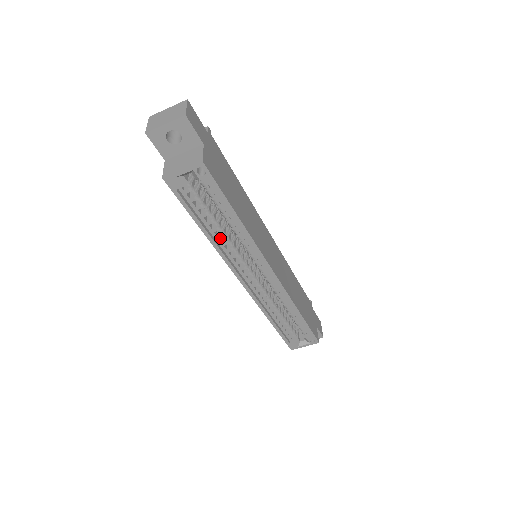
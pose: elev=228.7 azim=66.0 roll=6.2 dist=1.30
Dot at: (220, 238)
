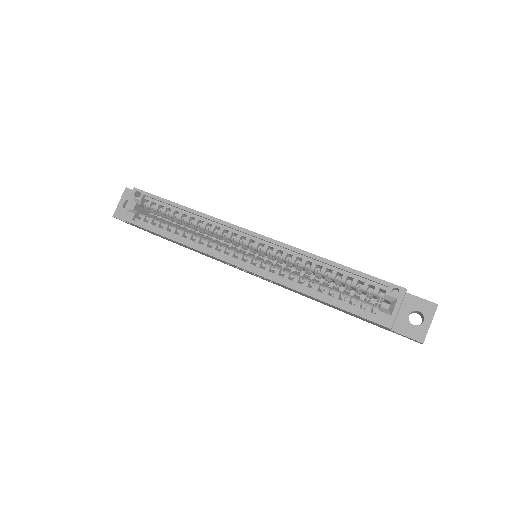
Dot at: (190, 238)
